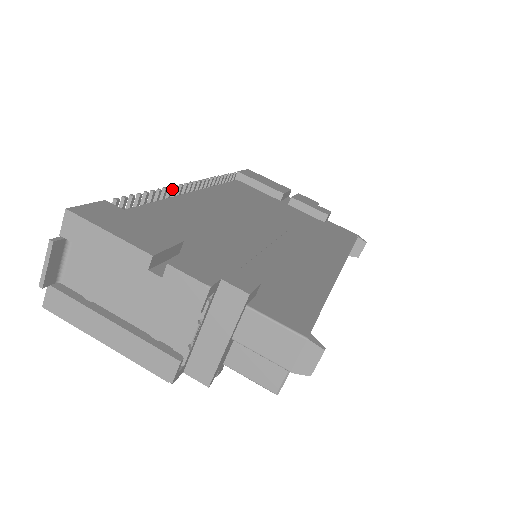
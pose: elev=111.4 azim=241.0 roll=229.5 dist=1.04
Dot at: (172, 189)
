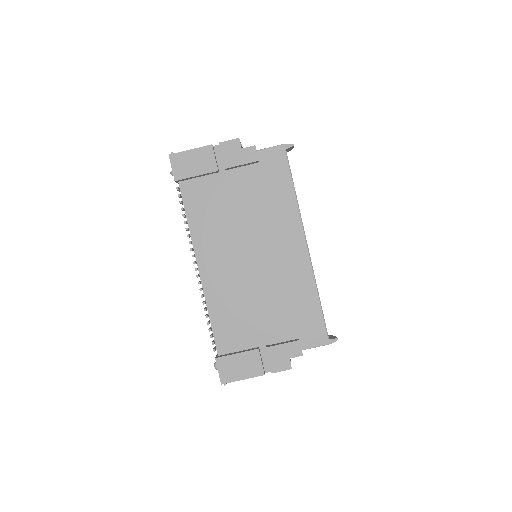
Dot at: (203, 295)
